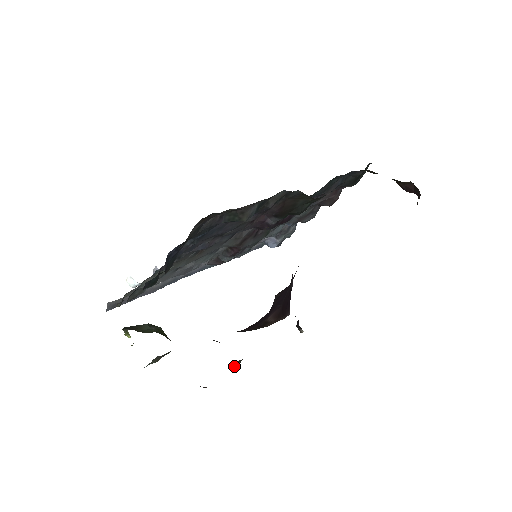
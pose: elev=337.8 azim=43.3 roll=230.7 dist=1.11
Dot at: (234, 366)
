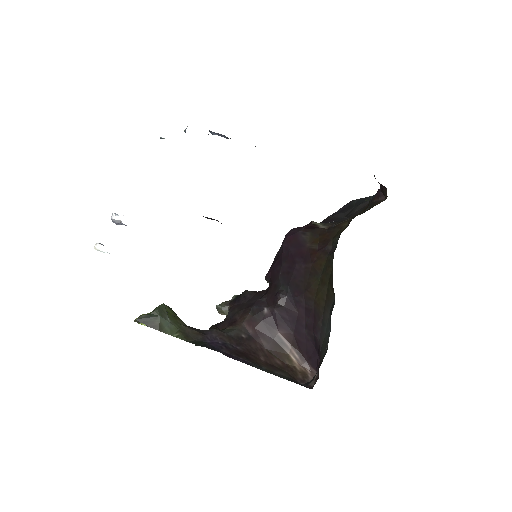
Dot at: (222, 312)
